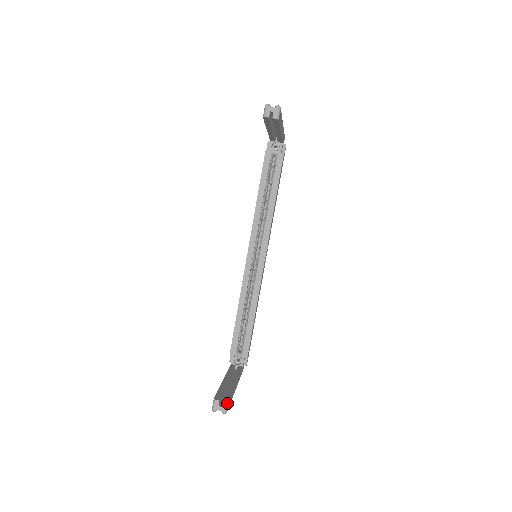
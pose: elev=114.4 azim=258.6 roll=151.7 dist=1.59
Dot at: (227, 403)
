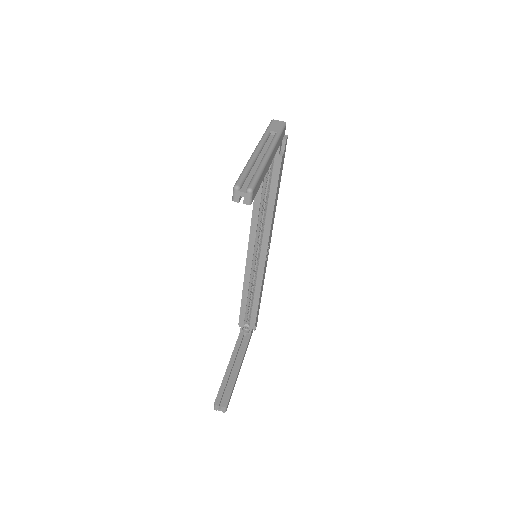
Dot at: (225, 408)
